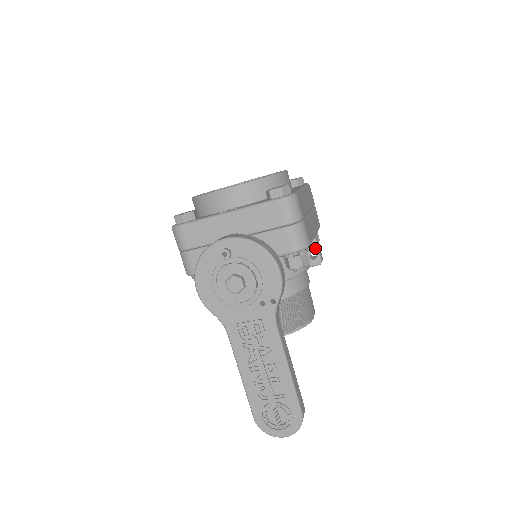
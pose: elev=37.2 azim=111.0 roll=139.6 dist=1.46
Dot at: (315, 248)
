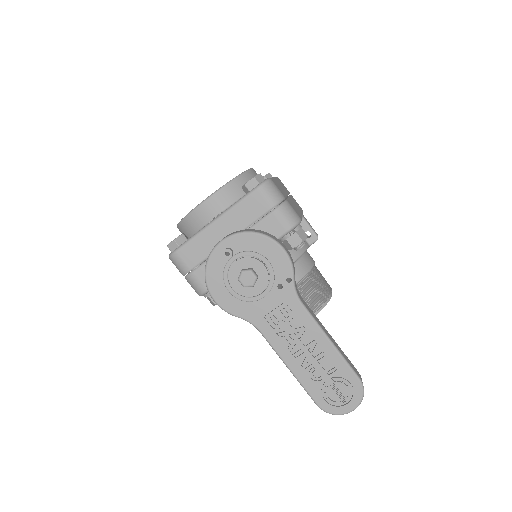
Dot at: (307, 226)
